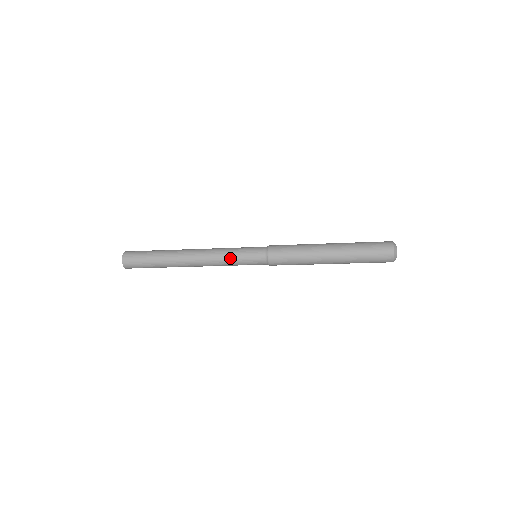
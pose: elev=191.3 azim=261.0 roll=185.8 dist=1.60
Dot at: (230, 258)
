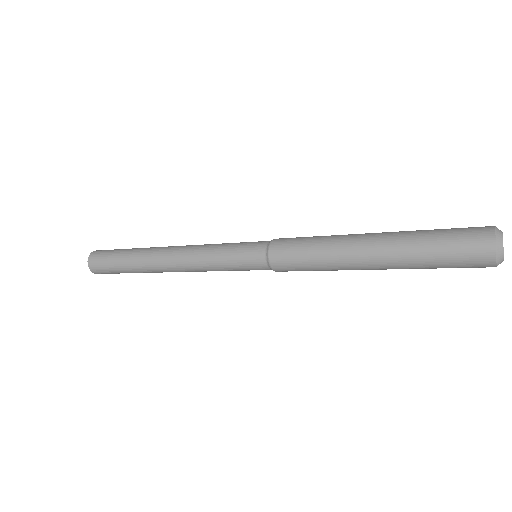
Dot at: (219, 270)
